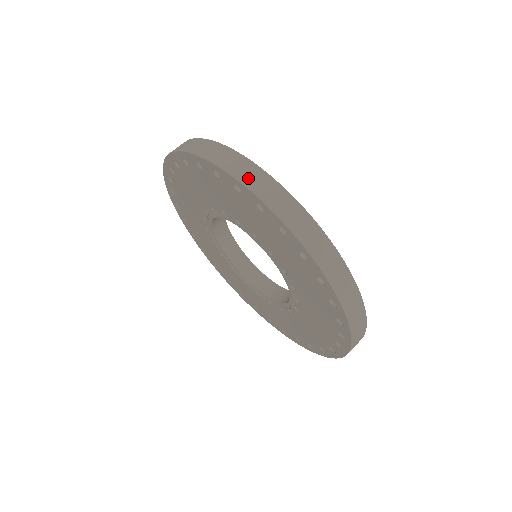
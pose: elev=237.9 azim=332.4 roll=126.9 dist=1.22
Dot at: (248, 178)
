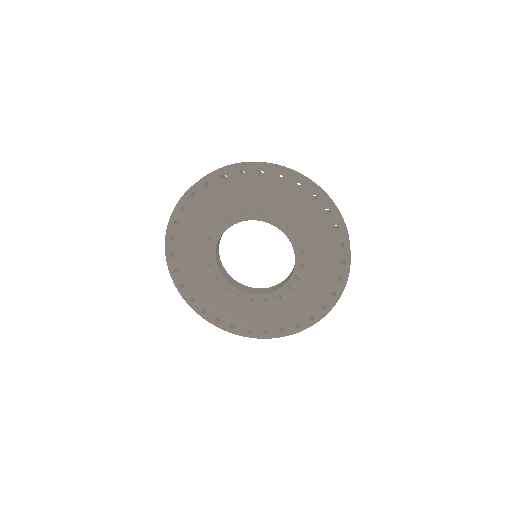
Dot at: (193, 185)
